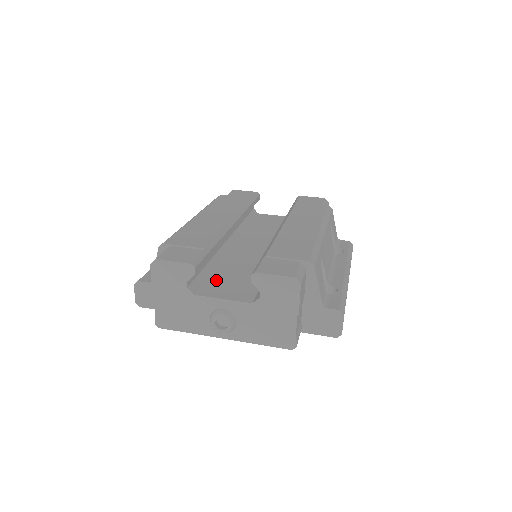
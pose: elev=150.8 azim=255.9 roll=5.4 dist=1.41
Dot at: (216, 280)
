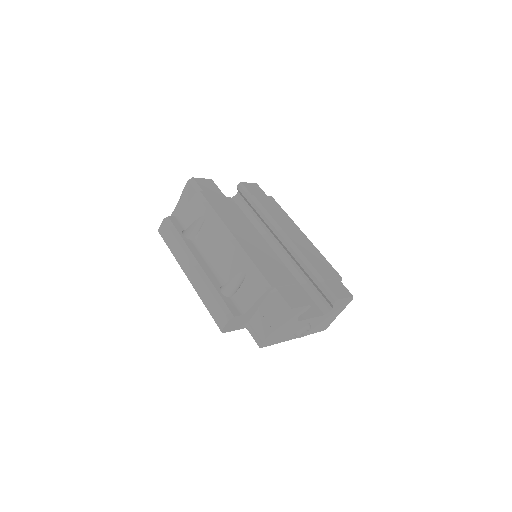
Dot at: occluded
